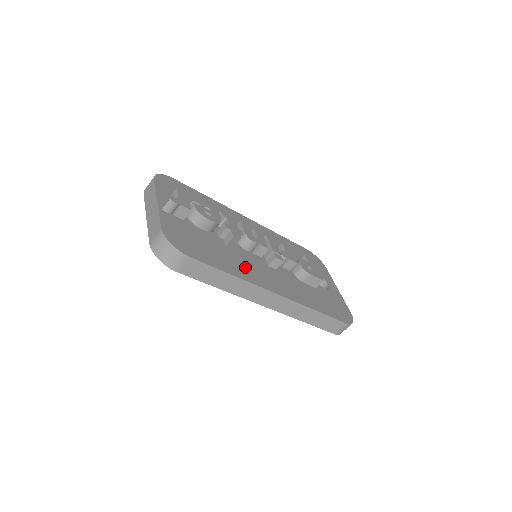
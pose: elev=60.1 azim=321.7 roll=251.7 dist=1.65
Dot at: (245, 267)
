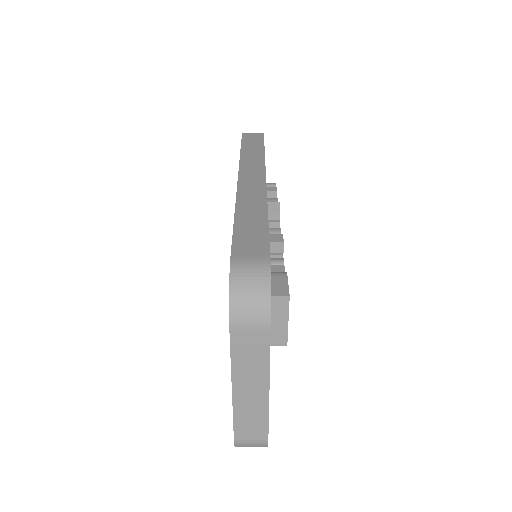
Dot at: occluded
